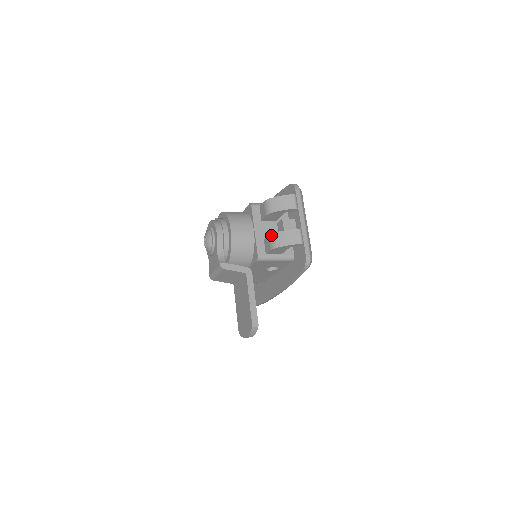
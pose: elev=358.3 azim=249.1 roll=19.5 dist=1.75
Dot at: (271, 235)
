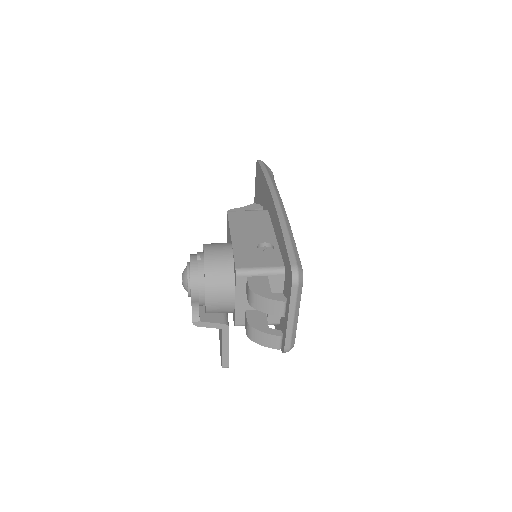
Dot at: (248, 326)
